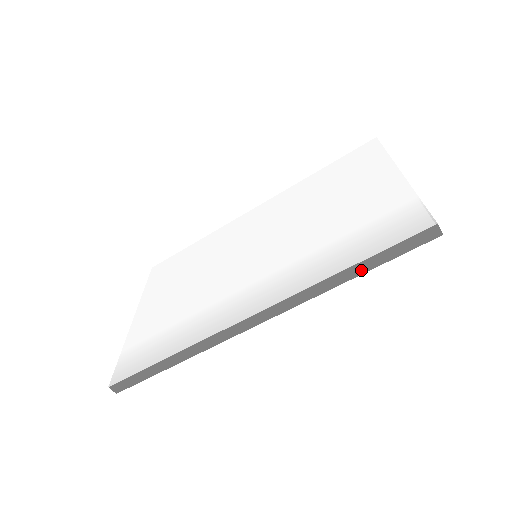
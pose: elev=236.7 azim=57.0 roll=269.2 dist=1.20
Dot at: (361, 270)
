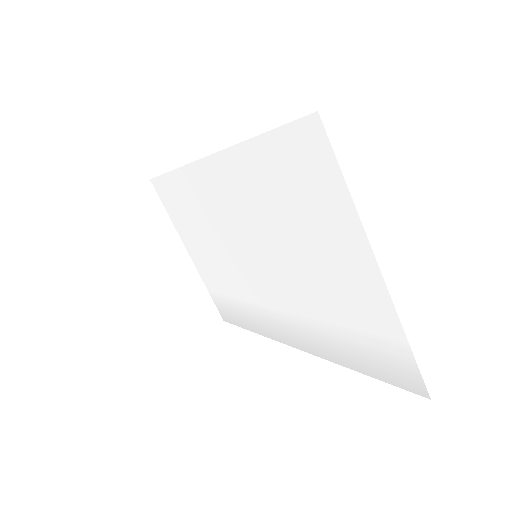
Dot at: occluded
